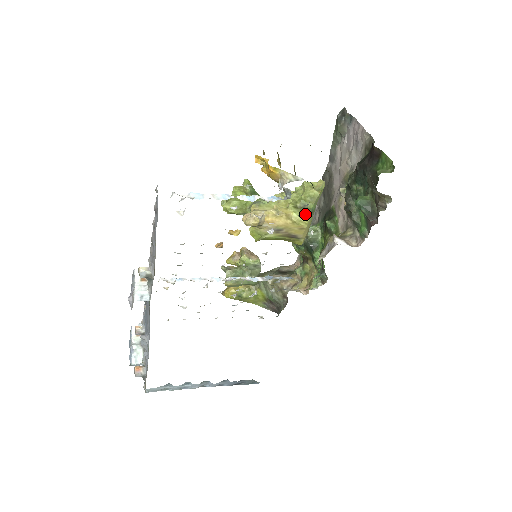
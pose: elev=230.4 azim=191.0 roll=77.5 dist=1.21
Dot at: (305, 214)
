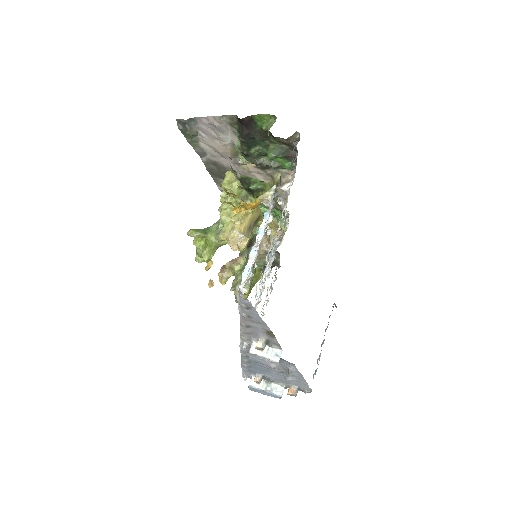
Dot at: (250, 200)
